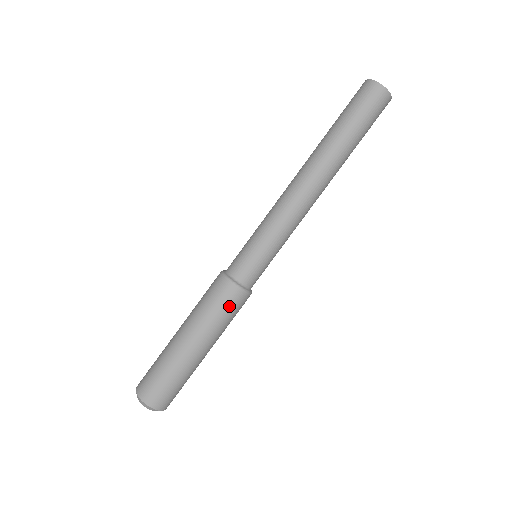
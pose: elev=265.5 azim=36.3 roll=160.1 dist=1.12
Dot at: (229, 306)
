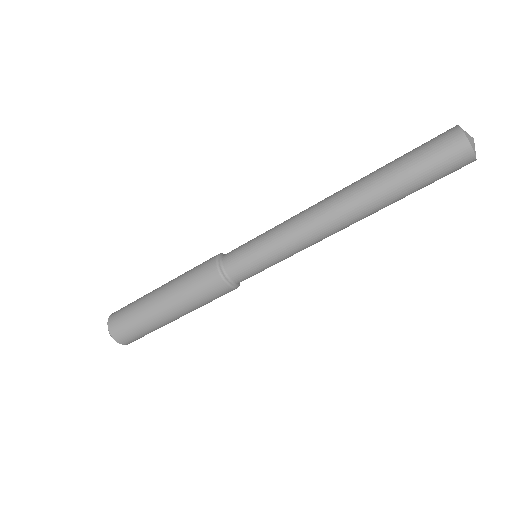
Dot at: (214, 296)
